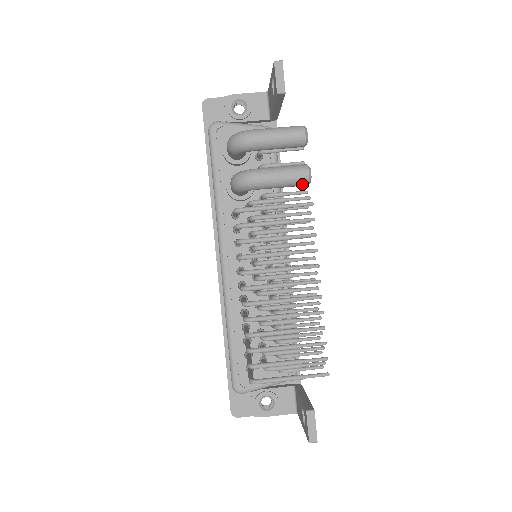
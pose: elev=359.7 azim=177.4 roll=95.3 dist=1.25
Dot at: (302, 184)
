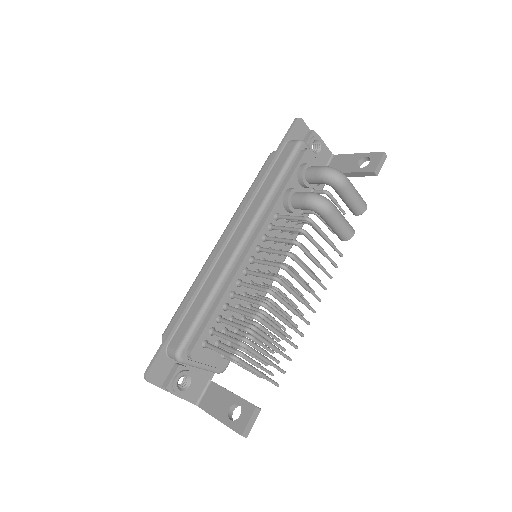
Dot at: (344, 238)
